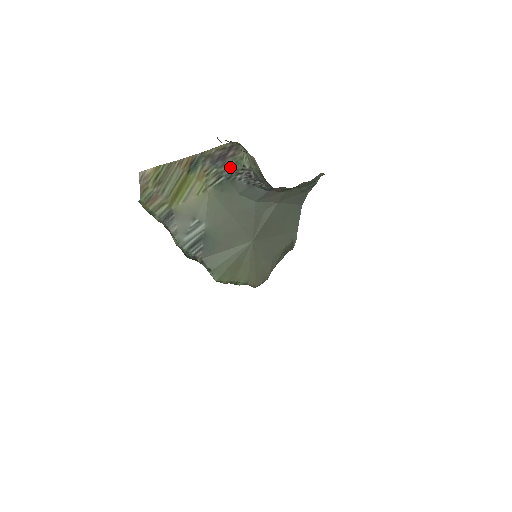
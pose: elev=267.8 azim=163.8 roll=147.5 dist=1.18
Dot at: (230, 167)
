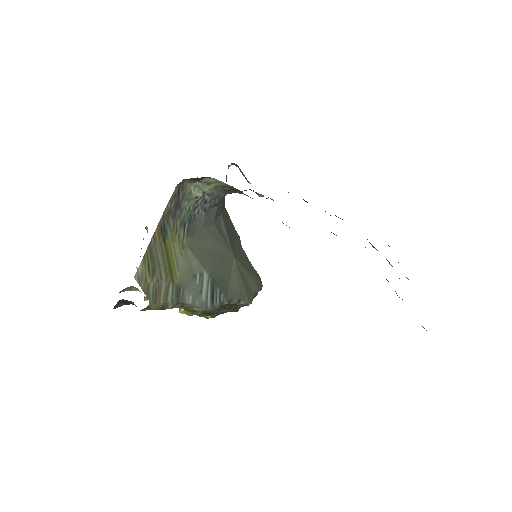
Dot at: (186, 209)
